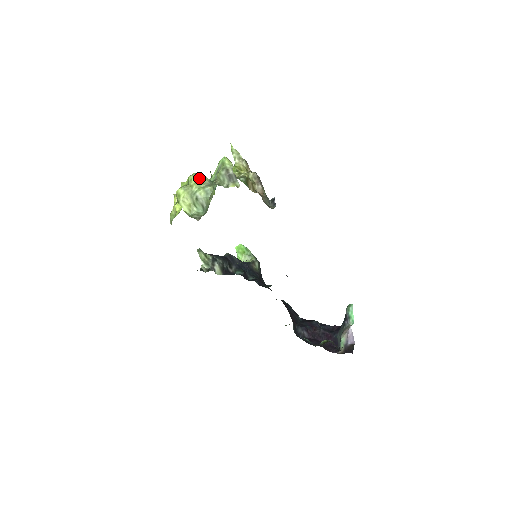
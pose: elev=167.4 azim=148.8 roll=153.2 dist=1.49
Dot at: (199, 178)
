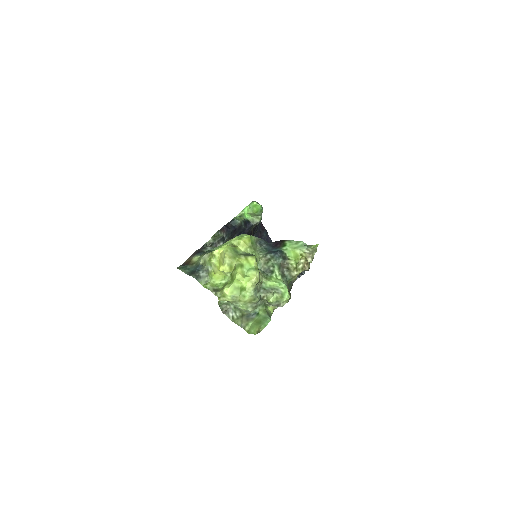
Dot at: (252, 299)
